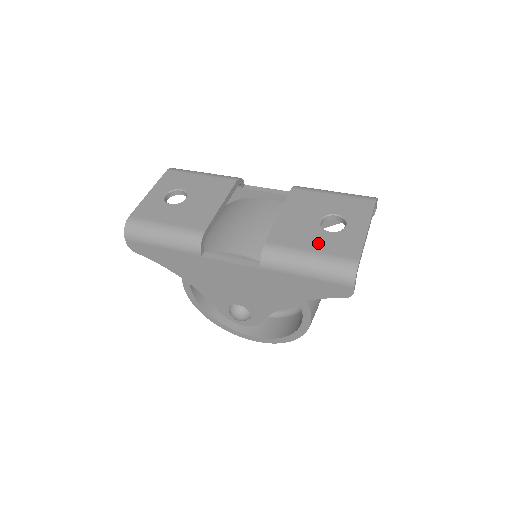
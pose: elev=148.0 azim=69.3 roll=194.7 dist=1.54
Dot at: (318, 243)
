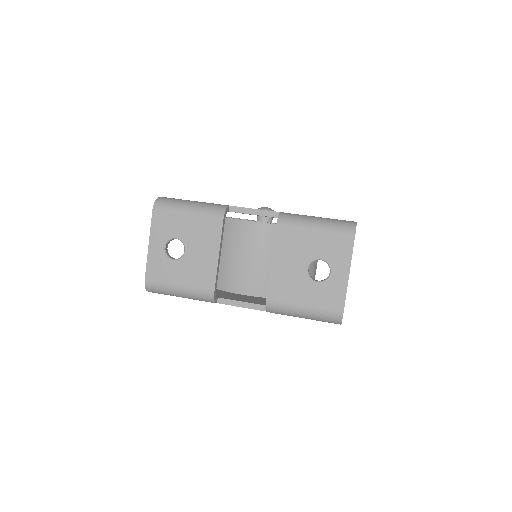
Dot at: (309, 297)
